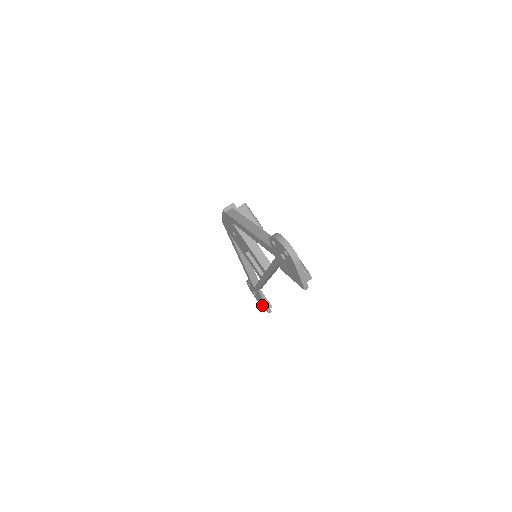
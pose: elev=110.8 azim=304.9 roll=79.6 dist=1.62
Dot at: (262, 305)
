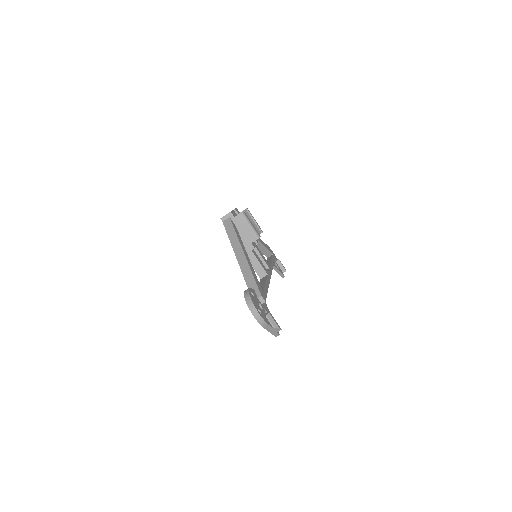
Dot at: occluded
